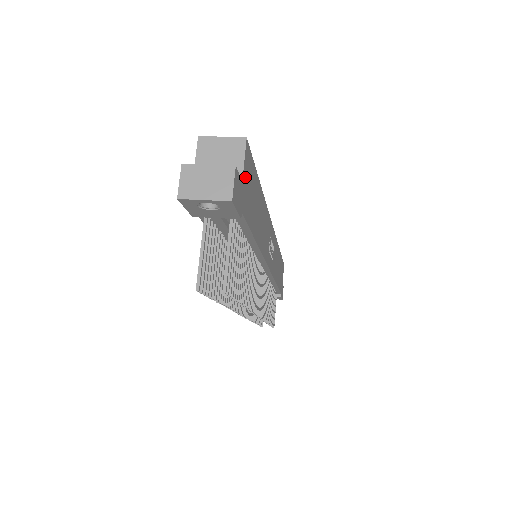
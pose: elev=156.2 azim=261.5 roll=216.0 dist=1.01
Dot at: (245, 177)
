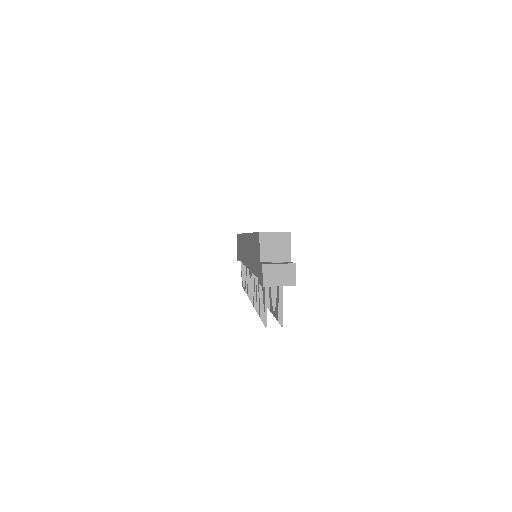
Dot at: (289, 254)
